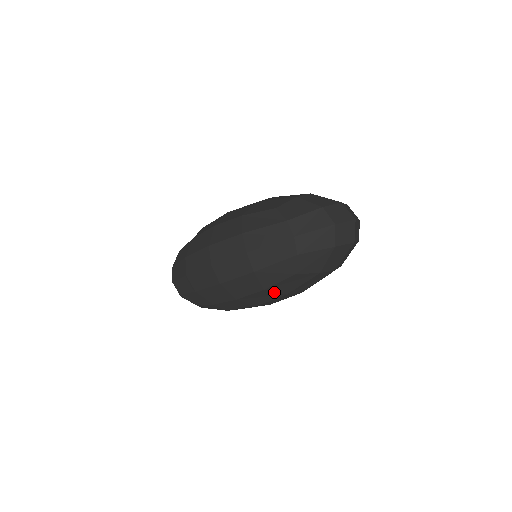
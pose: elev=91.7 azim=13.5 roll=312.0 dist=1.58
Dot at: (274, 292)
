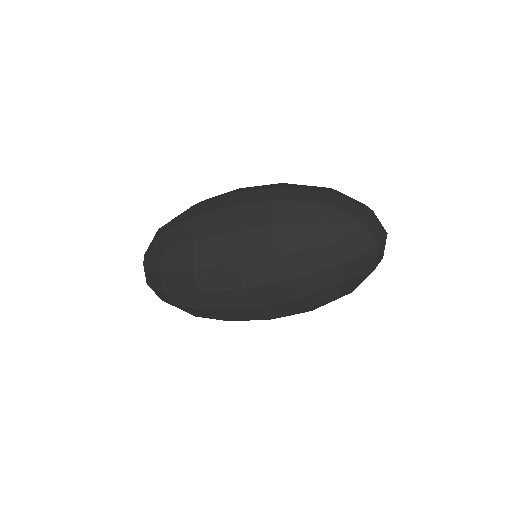
Dot at: (275, 240)
